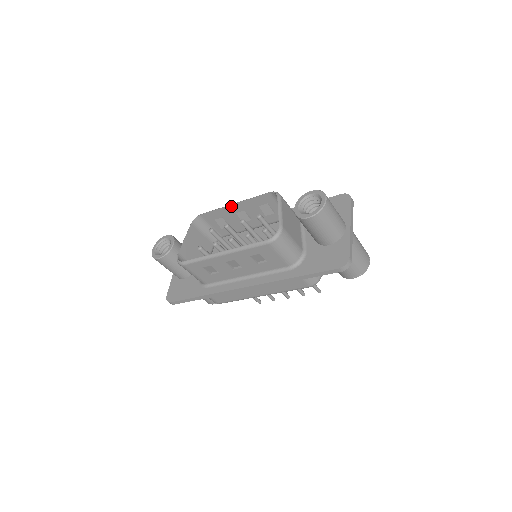
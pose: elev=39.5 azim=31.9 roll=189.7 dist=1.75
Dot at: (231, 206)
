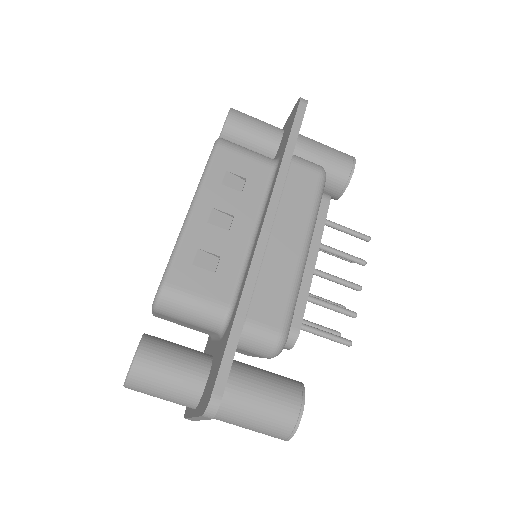
Dot at: occluded
